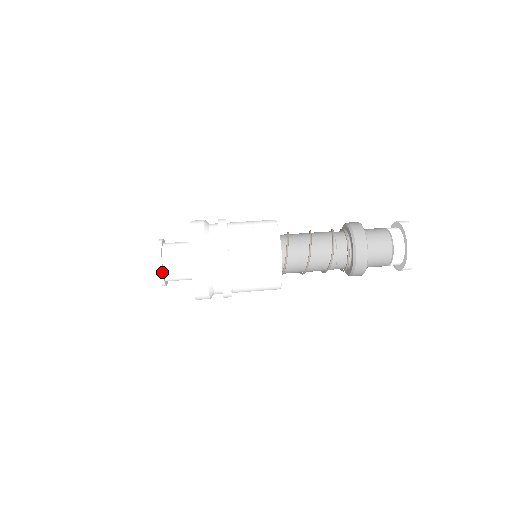
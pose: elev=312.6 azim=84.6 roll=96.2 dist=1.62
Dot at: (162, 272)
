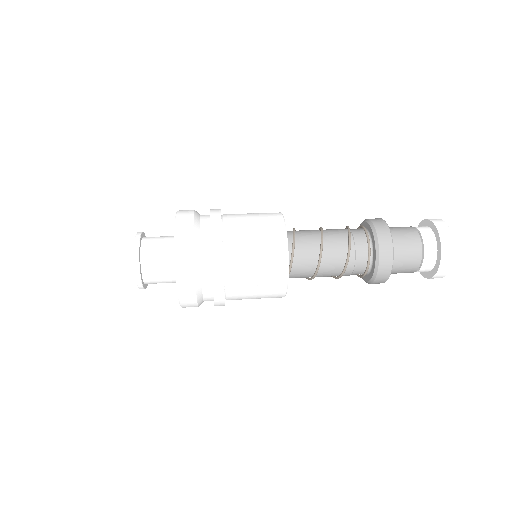
Dot at: (139, 262)
